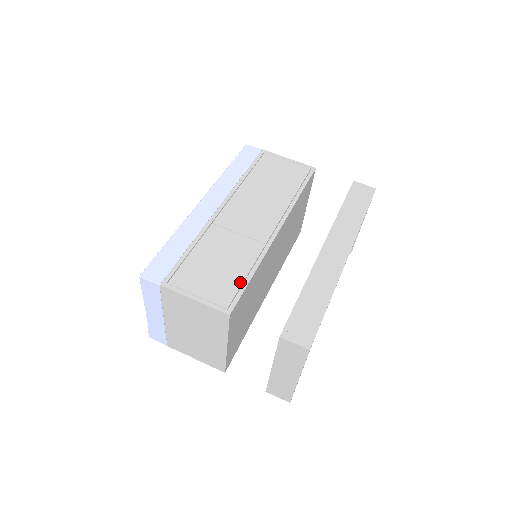
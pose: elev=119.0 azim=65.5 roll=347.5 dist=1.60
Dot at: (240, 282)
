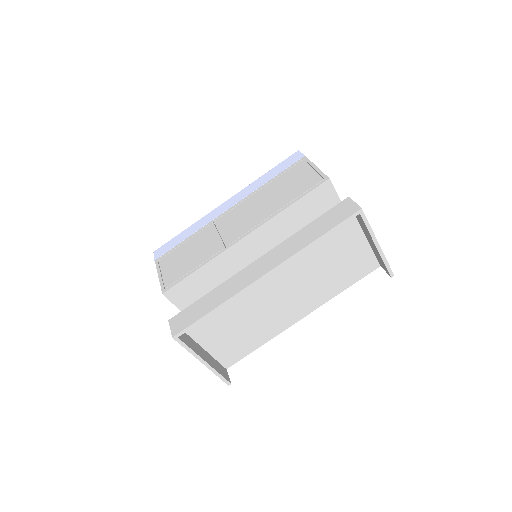
Dot at: (186, 272)
